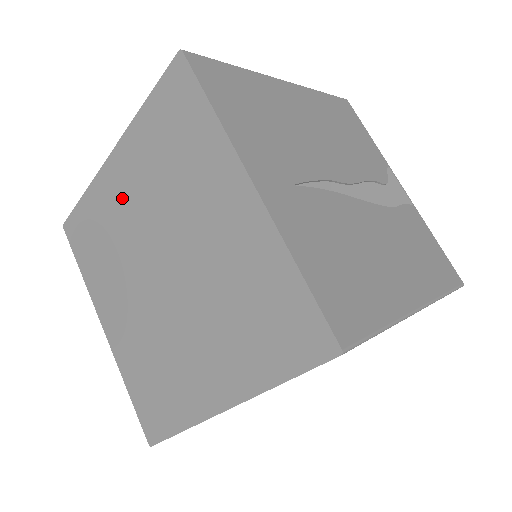
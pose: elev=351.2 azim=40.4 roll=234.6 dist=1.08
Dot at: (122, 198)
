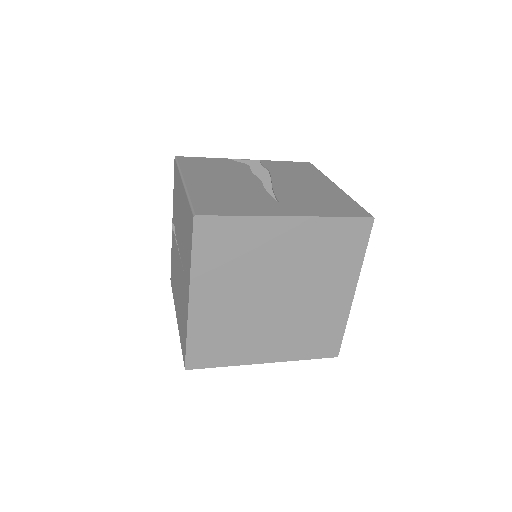
Dot at: (219, 305)
